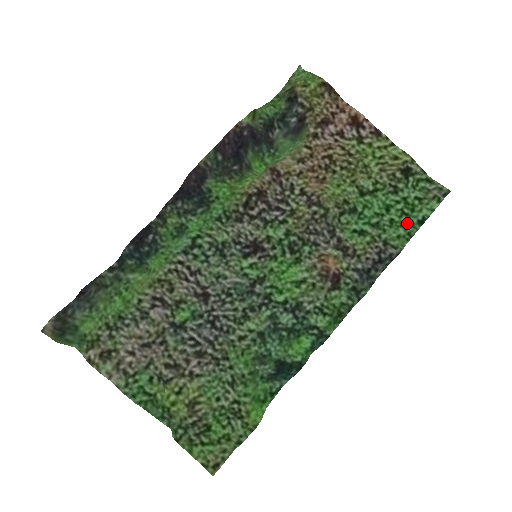
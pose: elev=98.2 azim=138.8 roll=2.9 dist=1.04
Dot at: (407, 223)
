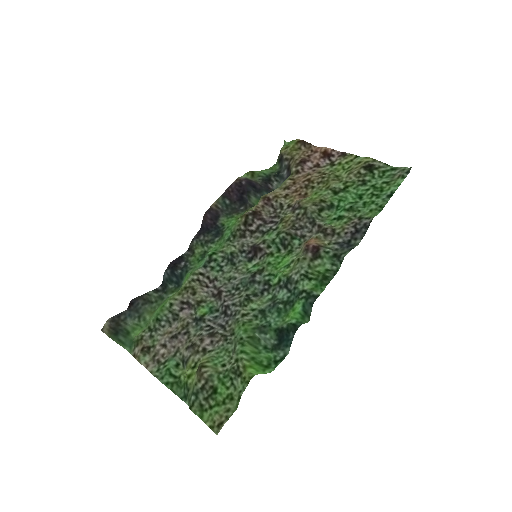
Dot at: (378, 200)
